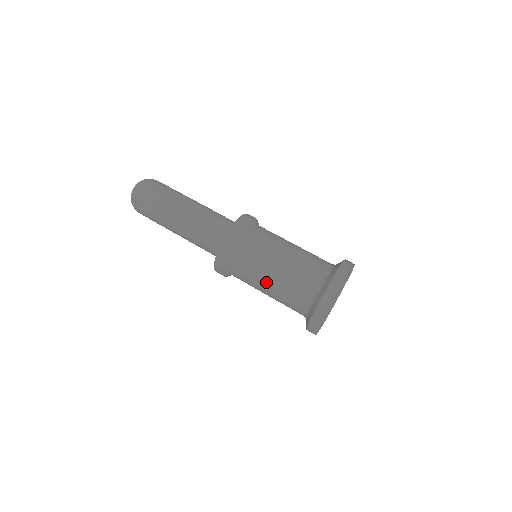
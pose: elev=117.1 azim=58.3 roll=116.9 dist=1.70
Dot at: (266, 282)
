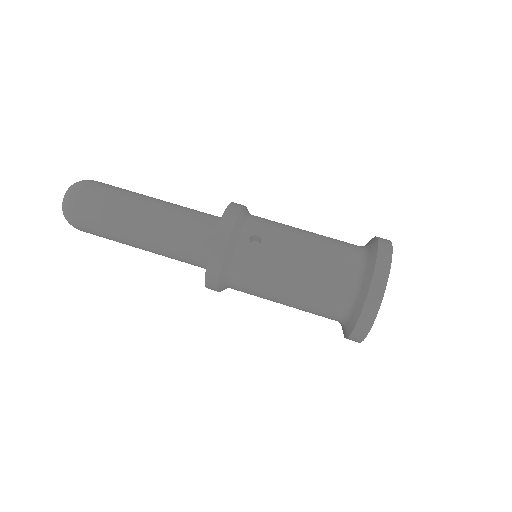
Dot at: occluded
